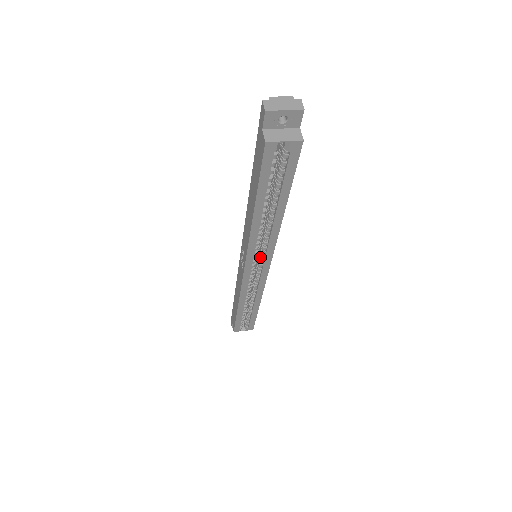
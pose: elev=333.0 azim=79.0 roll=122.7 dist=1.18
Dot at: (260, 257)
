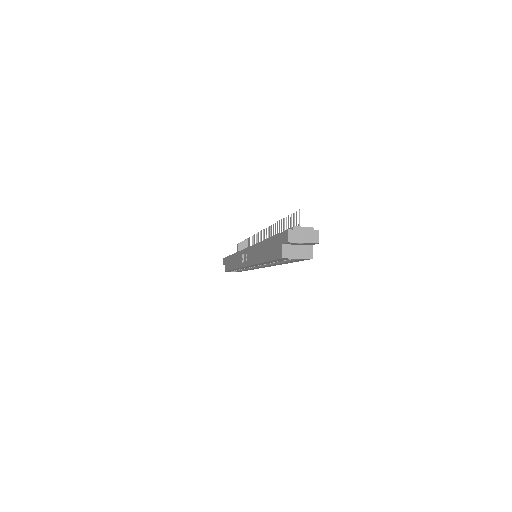
Dot at: occluded
